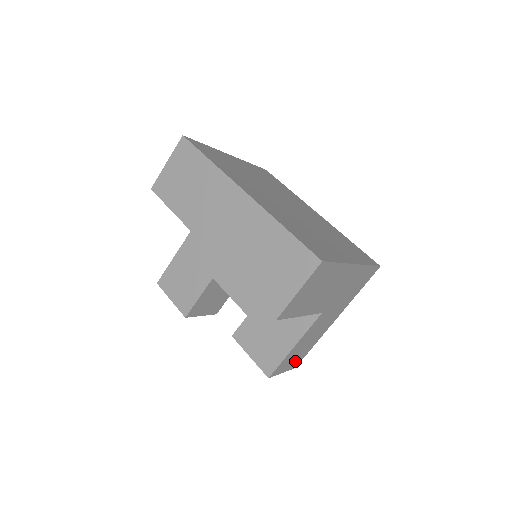
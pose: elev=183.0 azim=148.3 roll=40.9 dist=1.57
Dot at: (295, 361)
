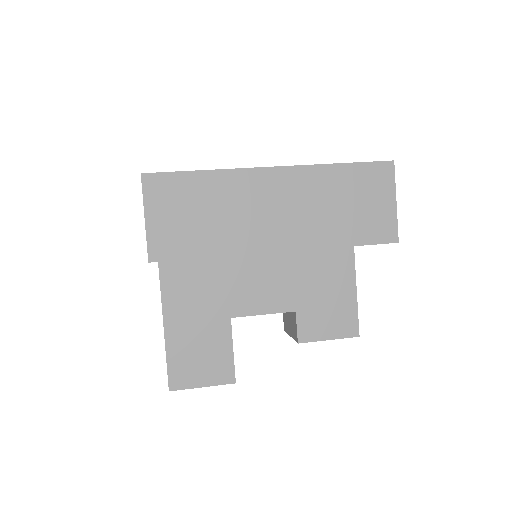
Dot at: occluded
